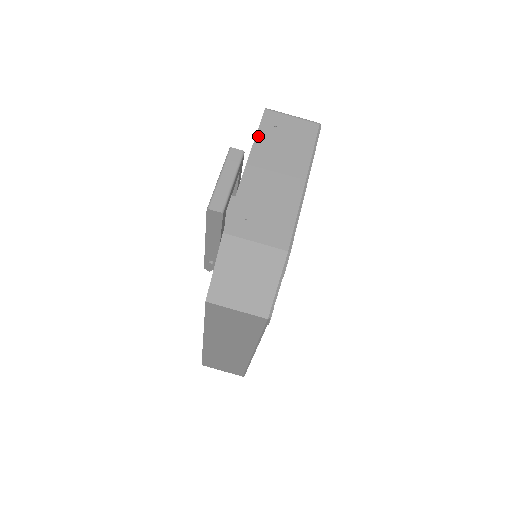
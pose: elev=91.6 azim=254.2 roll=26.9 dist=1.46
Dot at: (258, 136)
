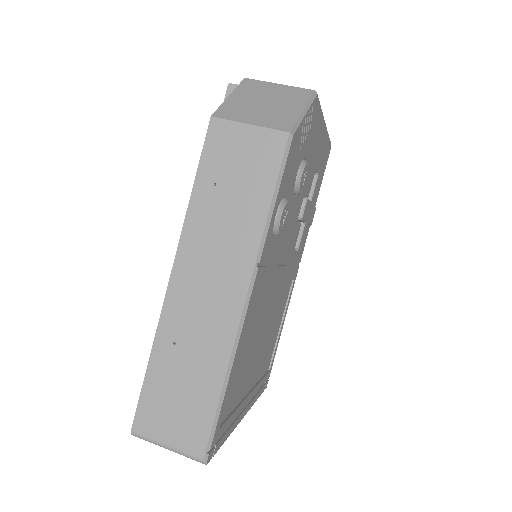
Dot at: occluded
